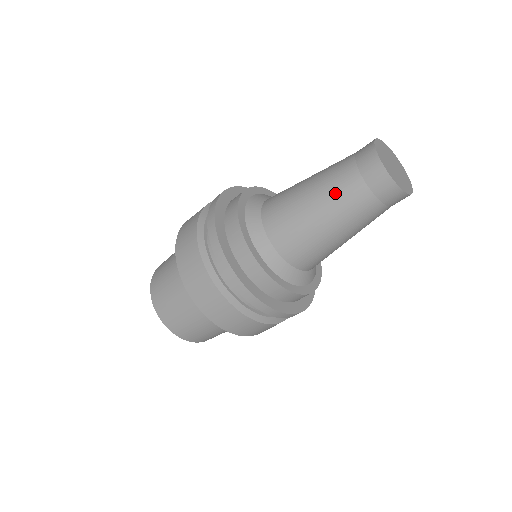
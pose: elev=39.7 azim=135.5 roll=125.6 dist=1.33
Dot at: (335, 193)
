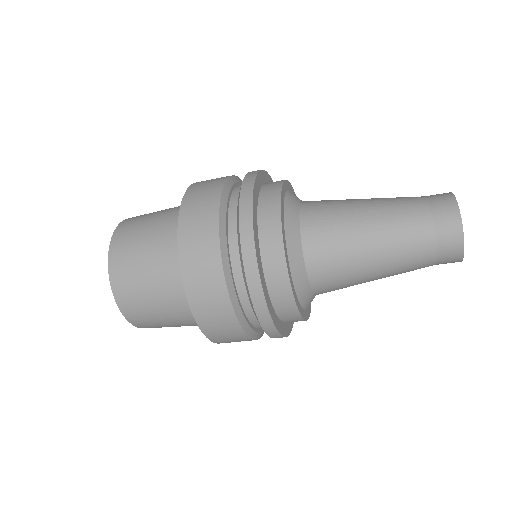
Dot at: (403, 265)
